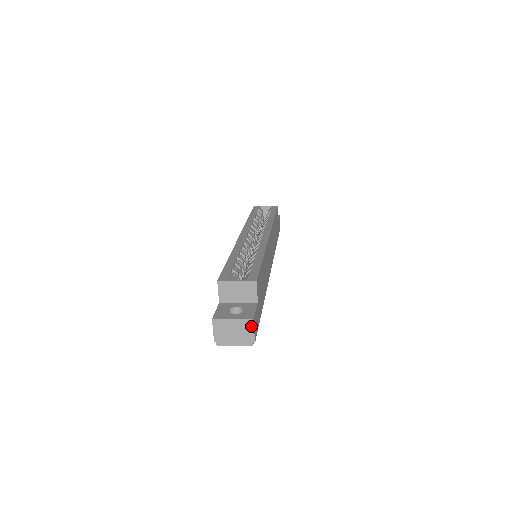
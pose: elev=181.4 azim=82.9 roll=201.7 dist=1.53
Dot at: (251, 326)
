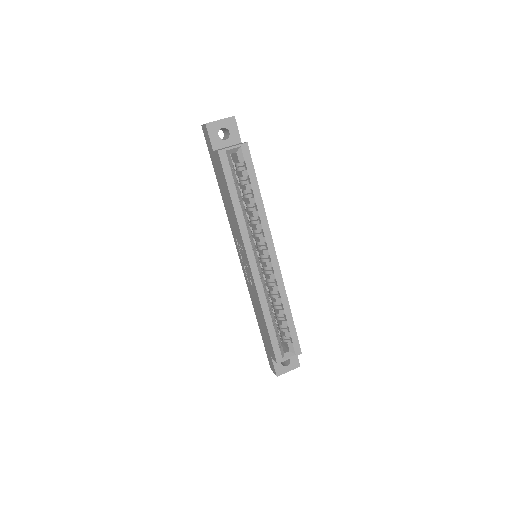
Dot at: occluded
